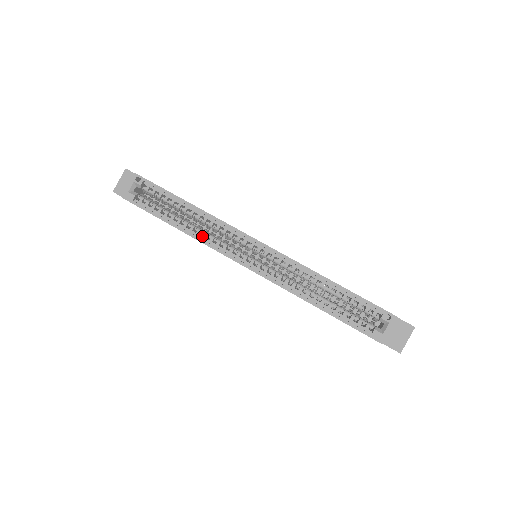
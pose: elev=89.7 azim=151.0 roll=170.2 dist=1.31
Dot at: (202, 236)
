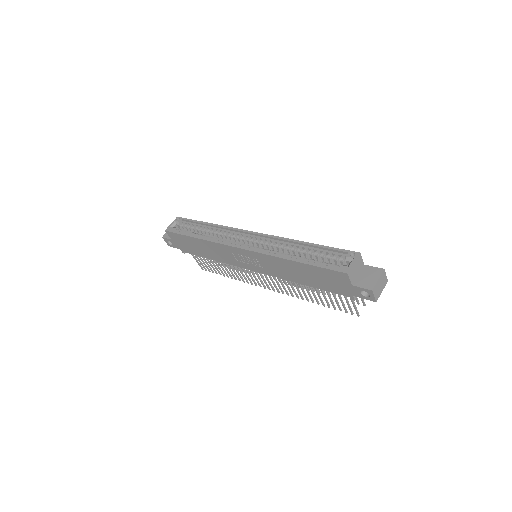
Dot at: occluded
